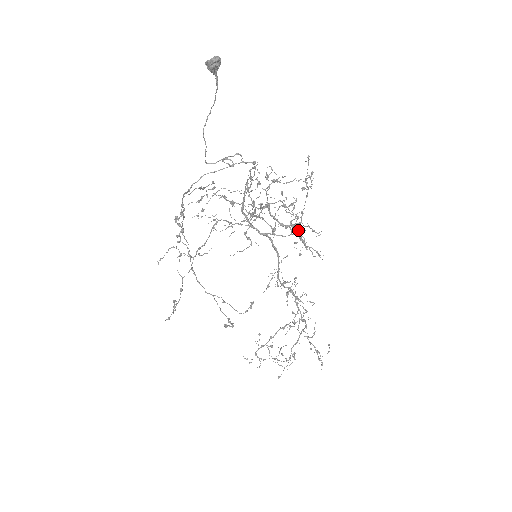
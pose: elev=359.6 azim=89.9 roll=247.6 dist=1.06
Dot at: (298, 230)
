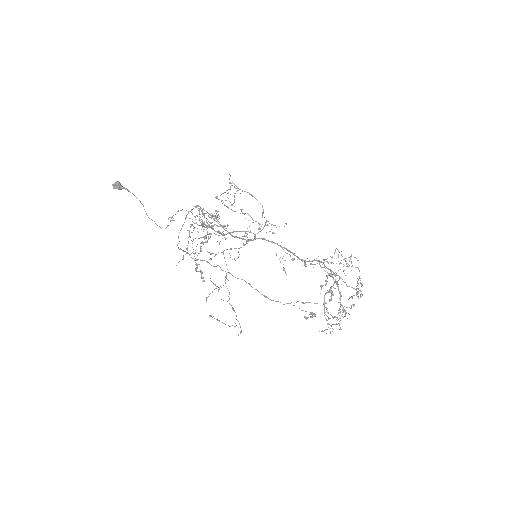
Dot at: occluded
